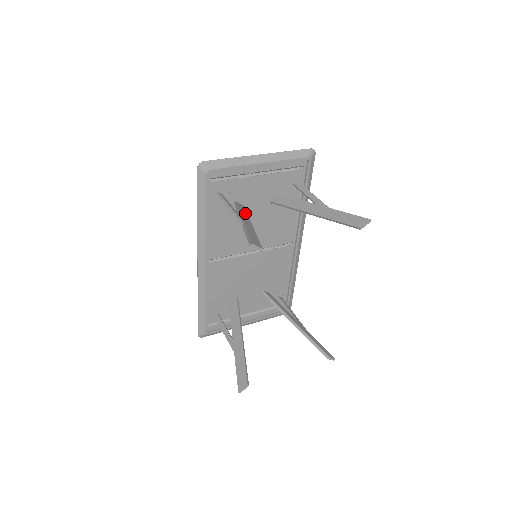
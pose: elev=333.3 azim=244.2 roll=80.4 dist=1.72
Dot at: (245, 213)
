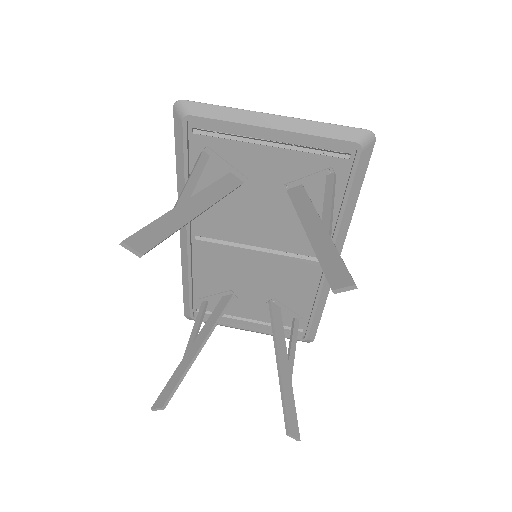
Dot at: (219, 193)
